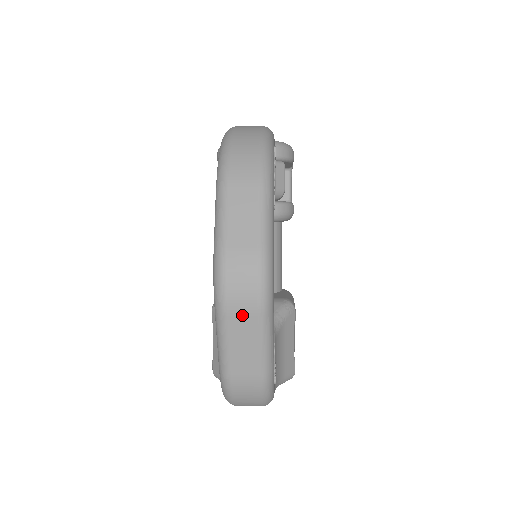
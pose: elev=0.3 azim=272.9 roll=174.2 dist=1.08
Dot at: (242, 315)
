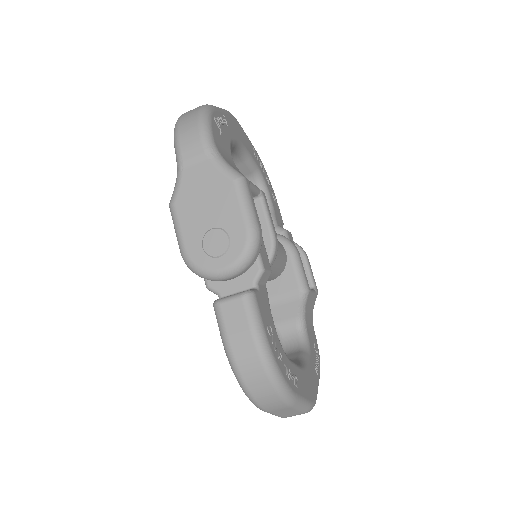
Dot at: occluded
